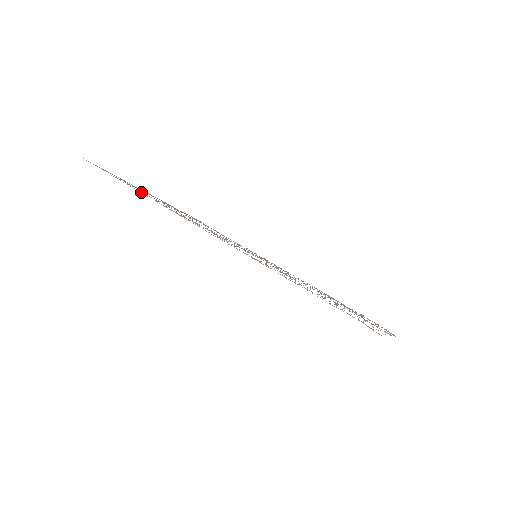
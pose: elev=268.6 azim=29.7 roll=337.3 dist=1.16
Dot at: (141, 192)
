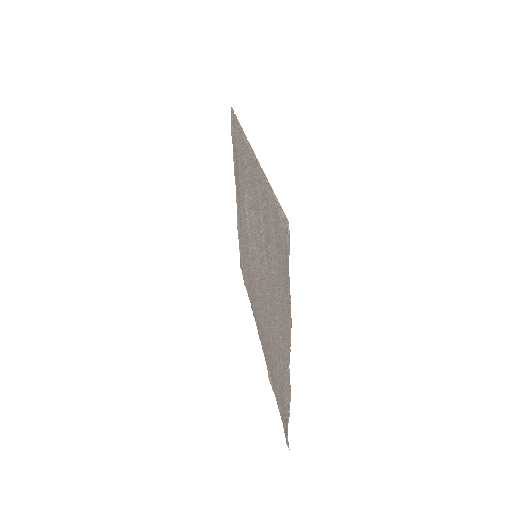
Dot at: (240, 129)
